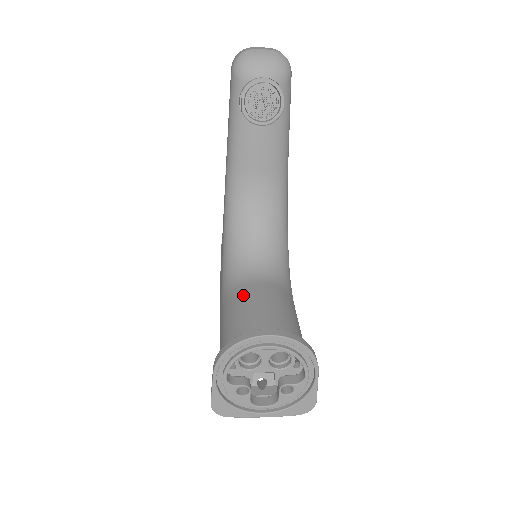
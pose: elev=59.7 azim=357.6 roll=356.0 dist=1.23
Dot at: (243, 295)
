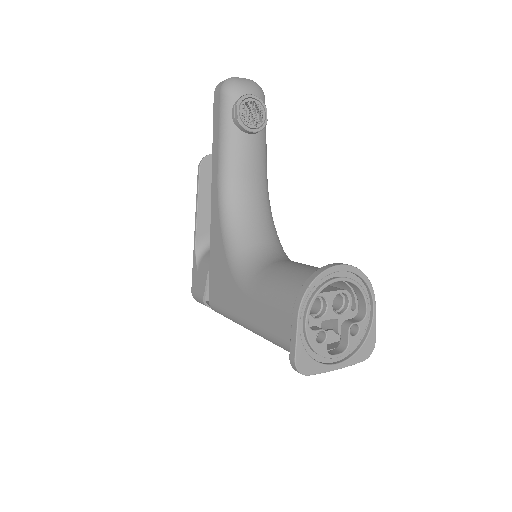
Dot at: (278, 268)
